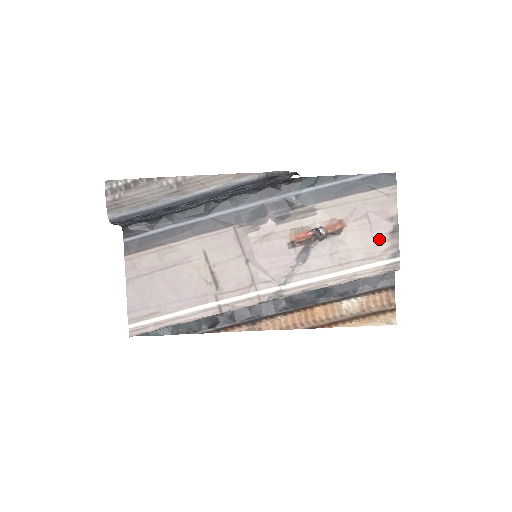
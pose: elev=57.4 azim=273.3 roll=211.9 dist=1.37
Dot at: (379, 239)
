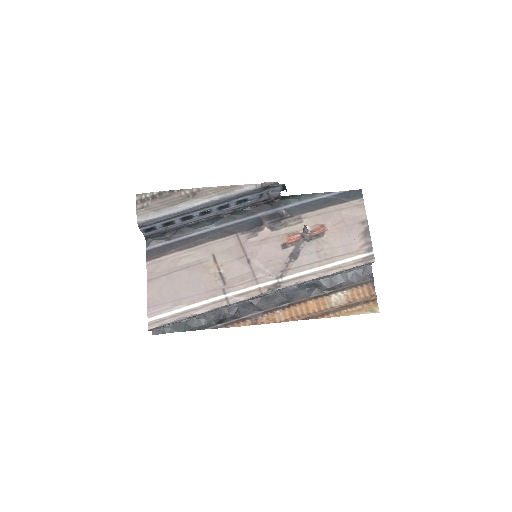
Dot at: (355, 238)
